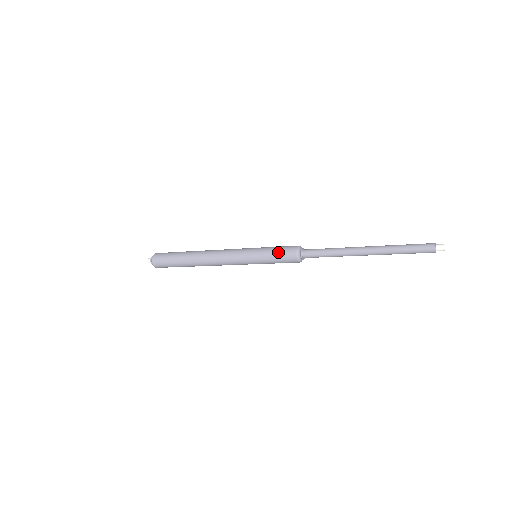
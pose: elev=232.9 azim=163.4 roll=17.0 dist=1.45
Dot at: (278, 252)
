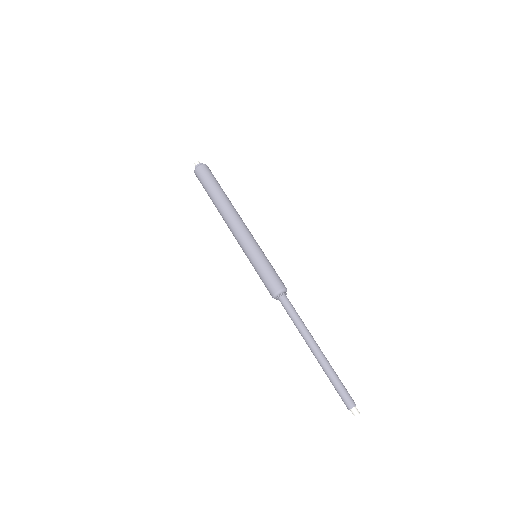
Dot at: (264, 279)
